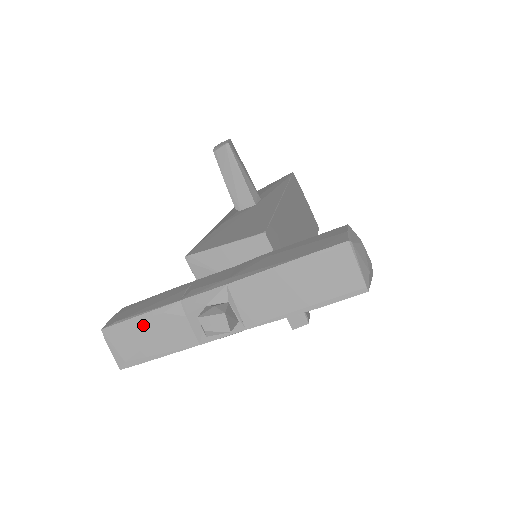
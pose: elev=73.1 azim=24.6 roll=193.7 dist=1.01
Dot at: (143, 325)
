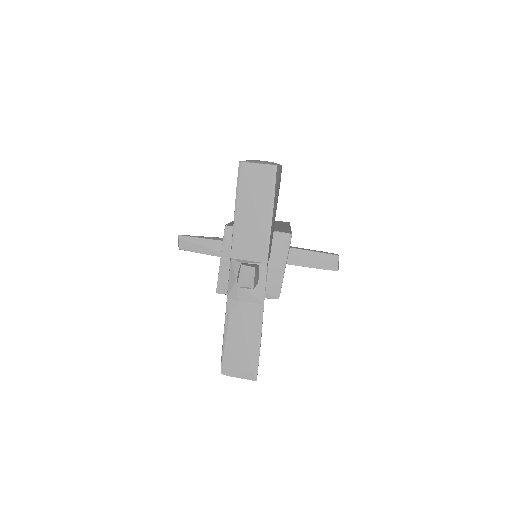
Dot at: (231, 338)
